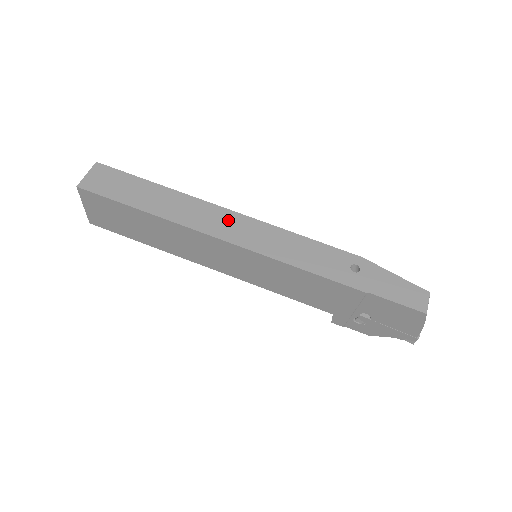
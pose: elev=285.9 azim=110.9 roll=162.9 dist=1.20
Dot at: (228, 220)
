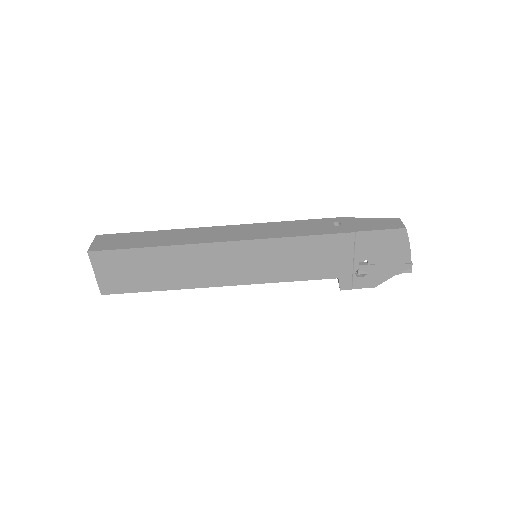
Dot at: (223, 231)
